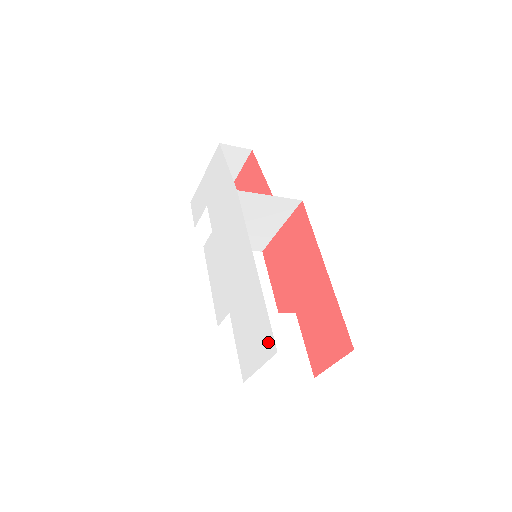
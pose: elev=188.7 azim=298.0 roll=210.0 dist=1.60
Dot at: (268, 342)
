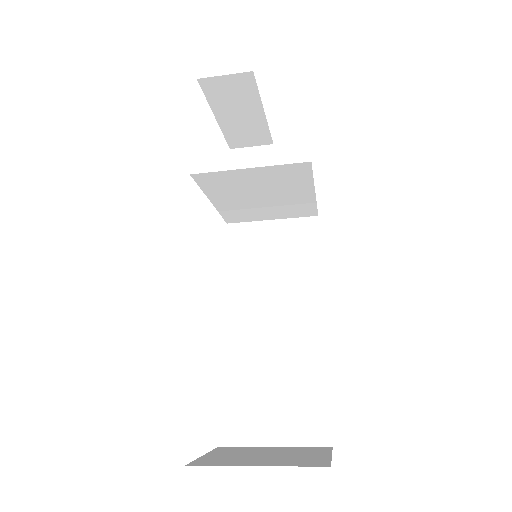
Dot at: occluded
